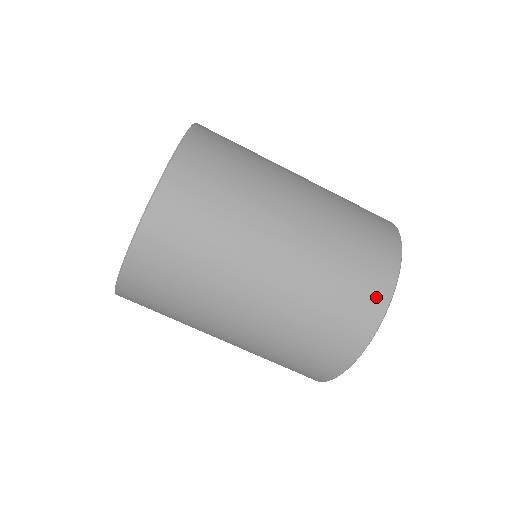
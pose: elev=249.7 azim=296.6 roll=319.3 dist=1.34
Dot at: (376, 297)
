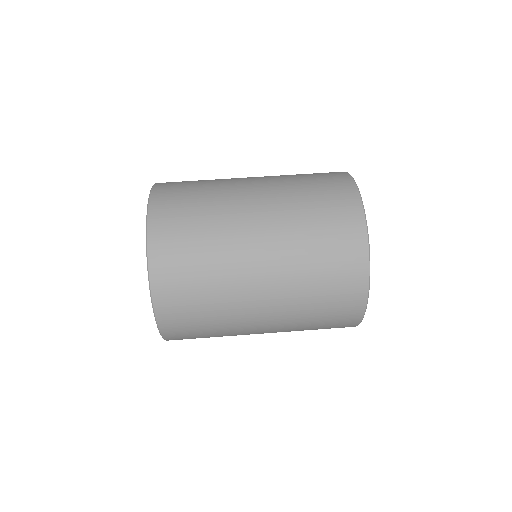
Dot at: (348, 201)
